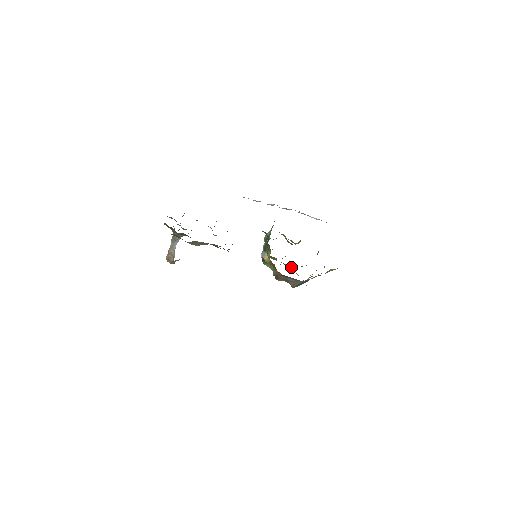
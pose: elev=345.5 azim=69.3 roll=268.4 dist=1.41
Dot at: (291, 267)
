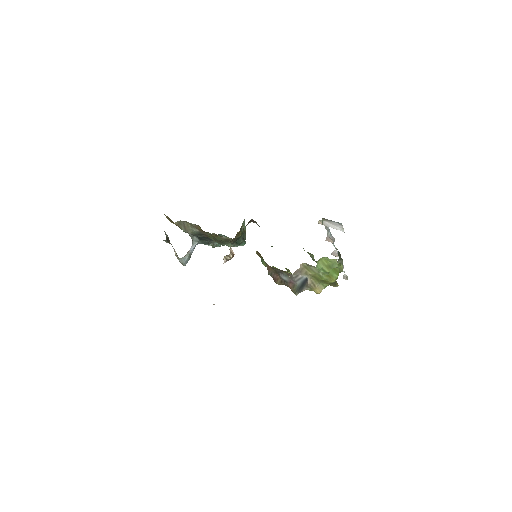
Dot at: occluded
